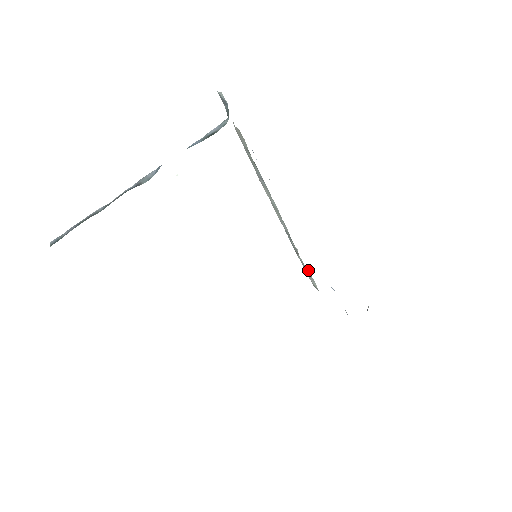
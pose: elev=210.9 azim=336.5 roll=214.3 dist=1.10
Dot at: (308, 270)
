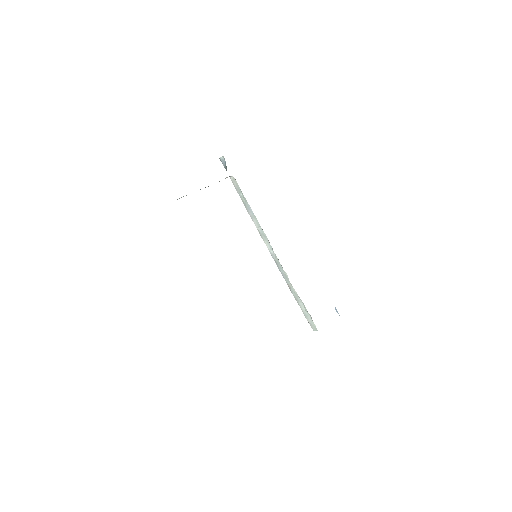
Dot at: (302, 303)
